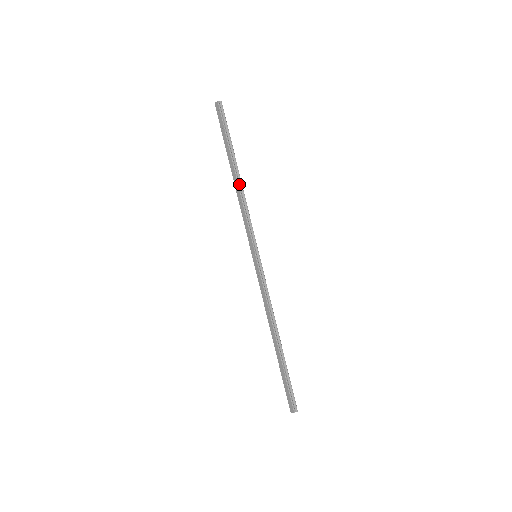
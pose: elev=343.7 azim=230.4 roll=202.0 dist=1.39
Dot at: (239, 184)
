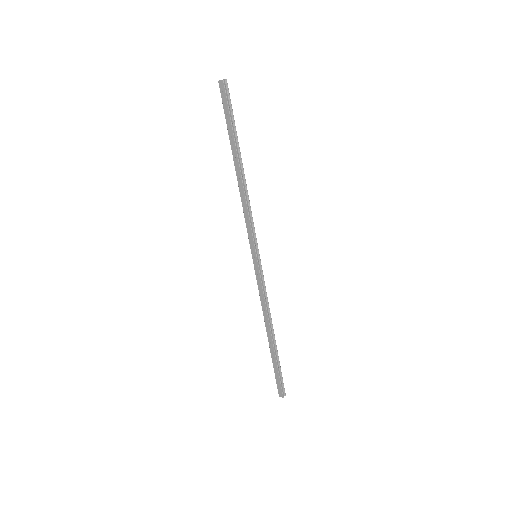
Dot at: (243, 180)
